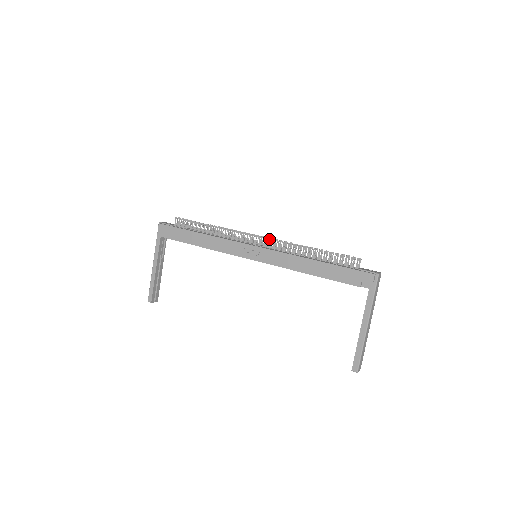
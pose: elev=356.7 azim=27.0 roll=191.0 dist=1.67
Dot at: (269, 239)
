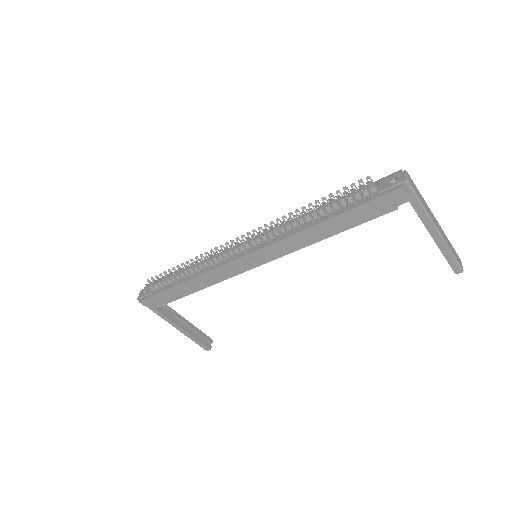
Dot at: (252, 236)
